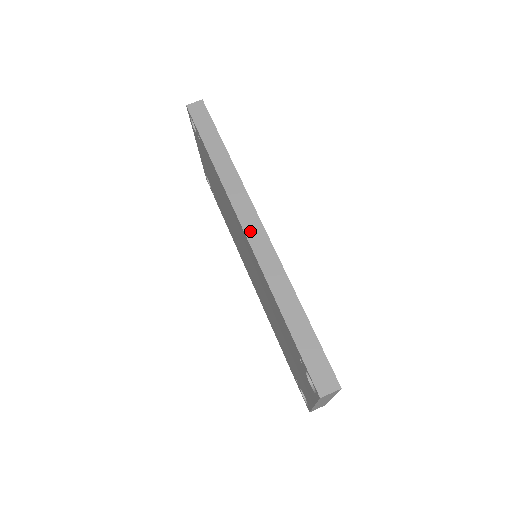
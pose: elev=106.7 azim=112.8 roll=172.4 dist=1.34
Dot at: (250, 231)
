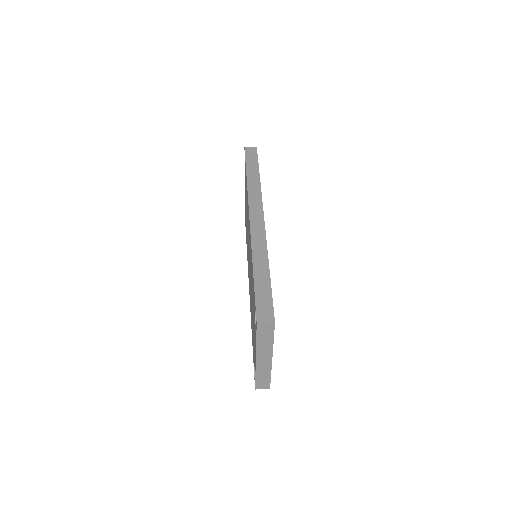
Dot at: (254, 220)
